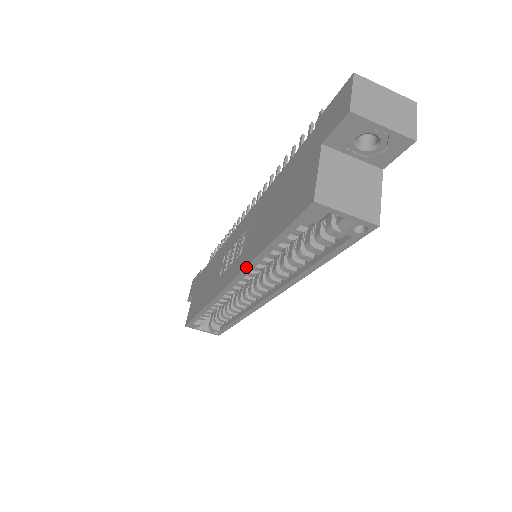
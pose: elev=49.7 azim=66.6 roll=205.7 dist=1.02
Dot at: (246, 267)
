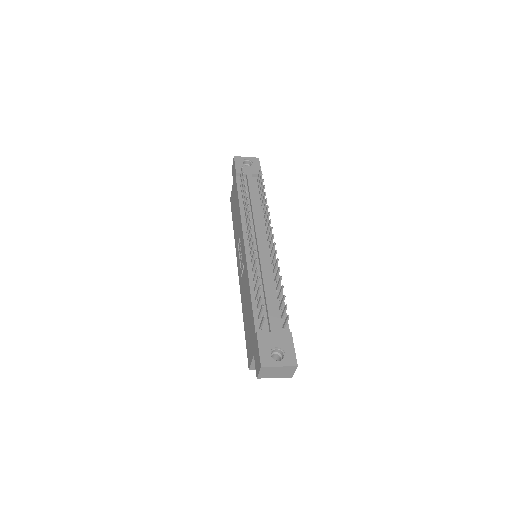
Dot at: (241, 299)
